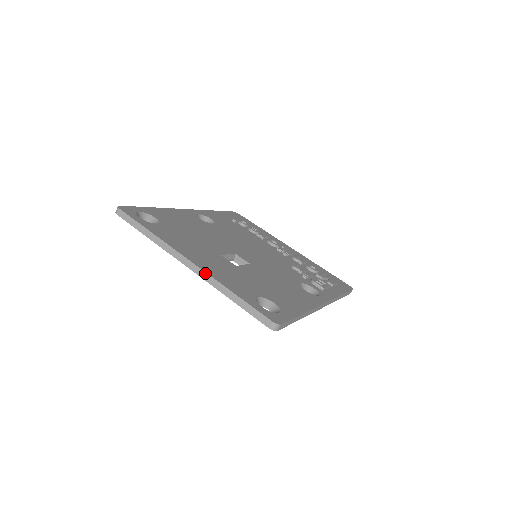
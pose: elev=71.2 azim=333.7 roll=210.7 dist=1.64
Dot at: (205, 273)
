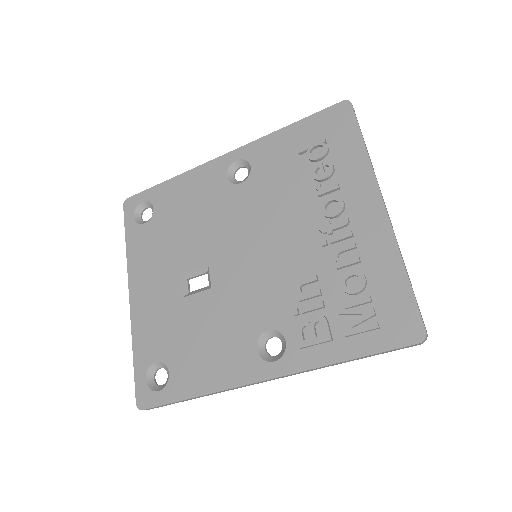
Dot at: (131, 317)
